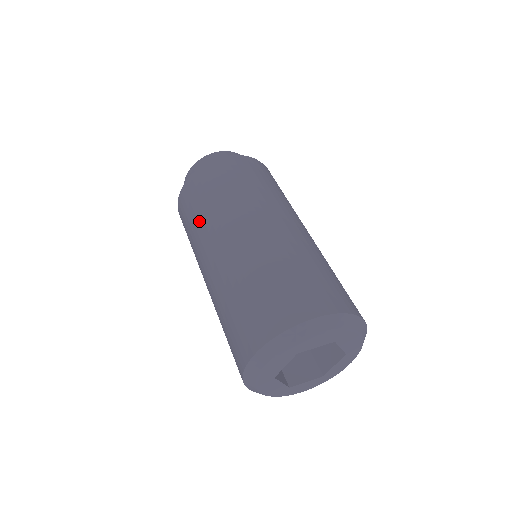
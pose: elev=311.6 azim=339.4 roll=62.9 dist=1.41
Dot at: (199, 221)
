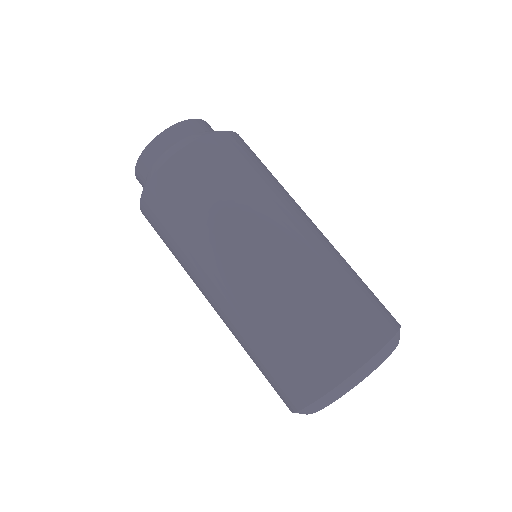
Dot at: (180, 254)
